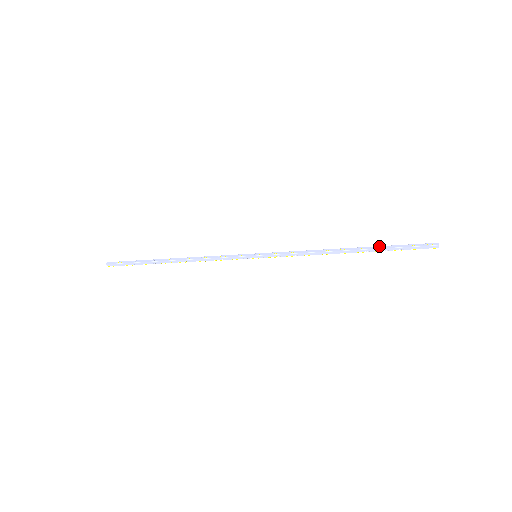
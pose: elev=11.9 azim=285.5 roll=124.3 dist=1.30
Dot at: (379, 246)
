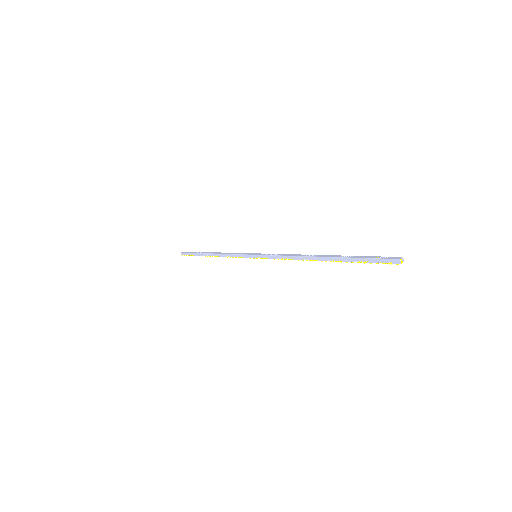
Dot at: occluded
